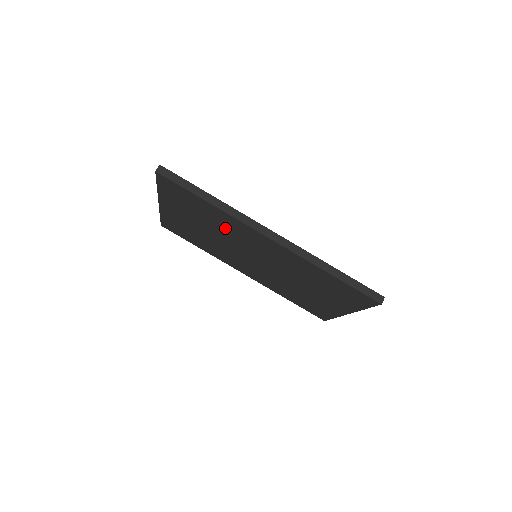
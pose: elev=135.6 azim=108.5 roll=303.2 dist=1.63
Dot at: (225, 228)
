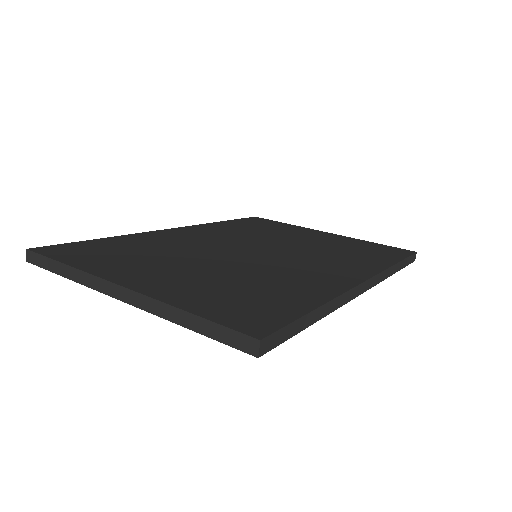
Dot at: occluded
